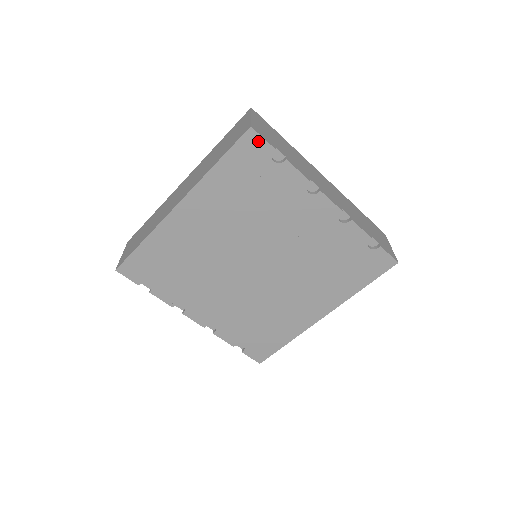
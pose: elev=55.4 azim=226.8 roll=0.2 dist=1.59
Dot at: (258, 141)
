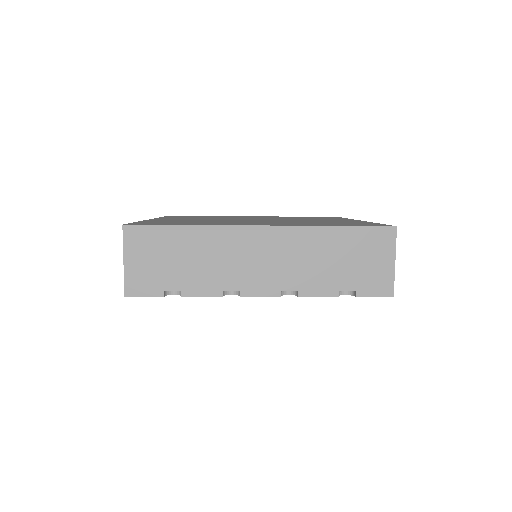
Dot at: (144, 296)
